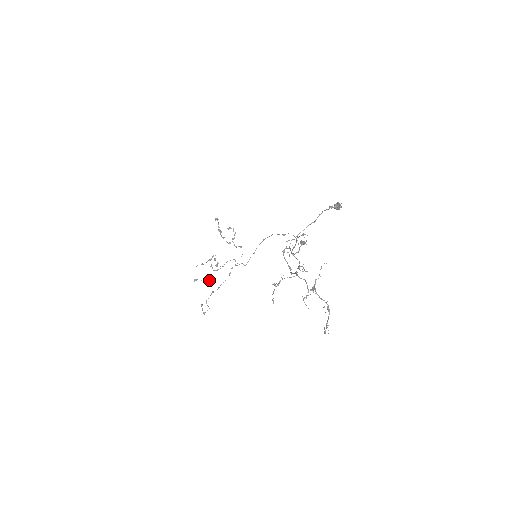
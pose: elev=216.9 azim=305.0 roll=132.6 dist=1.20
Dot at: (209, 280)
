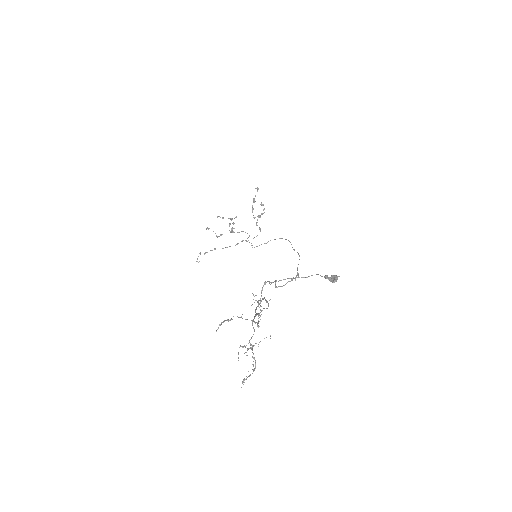
Dot at: occluded
